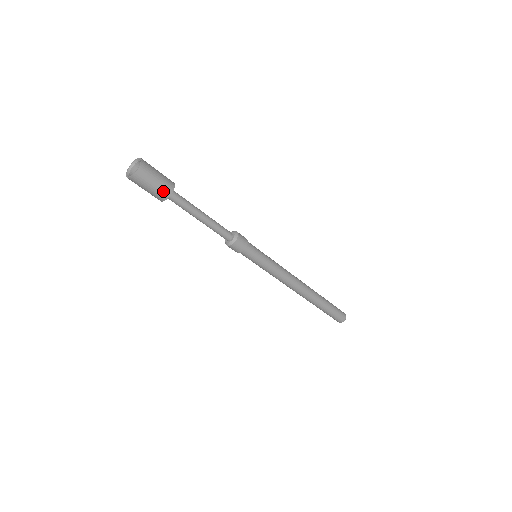
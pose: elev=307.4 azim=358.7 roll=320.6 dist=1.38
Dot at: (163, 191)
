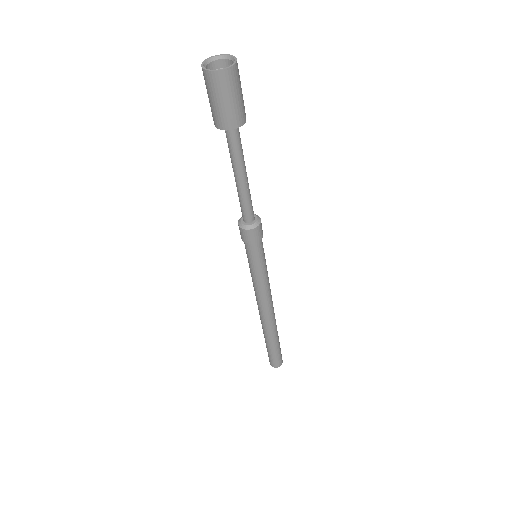
Dot at: (243, 111)
